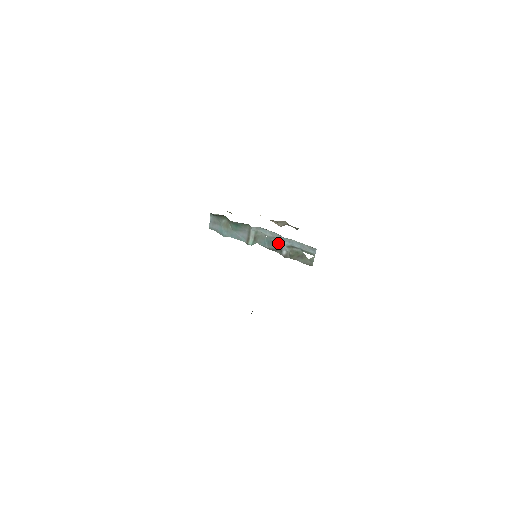
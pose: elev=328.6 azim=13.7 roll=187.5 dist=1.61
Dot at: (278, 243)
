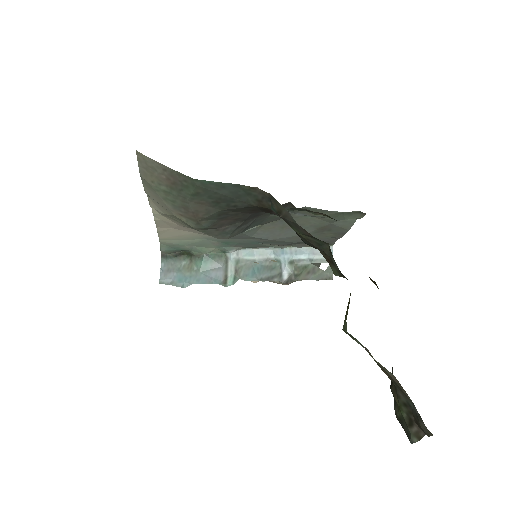
Dot at: (273, 265)
